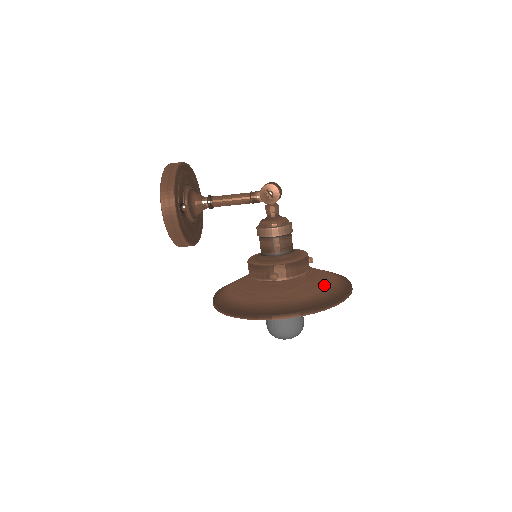
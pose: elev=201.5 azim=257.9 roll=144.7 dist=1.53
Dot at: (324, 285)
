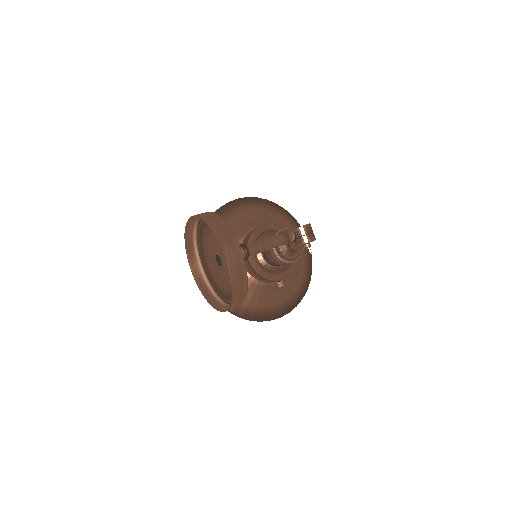
Dot at: (302, 264)
